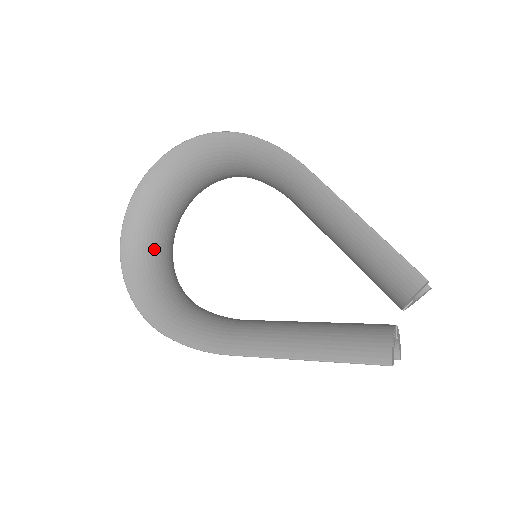
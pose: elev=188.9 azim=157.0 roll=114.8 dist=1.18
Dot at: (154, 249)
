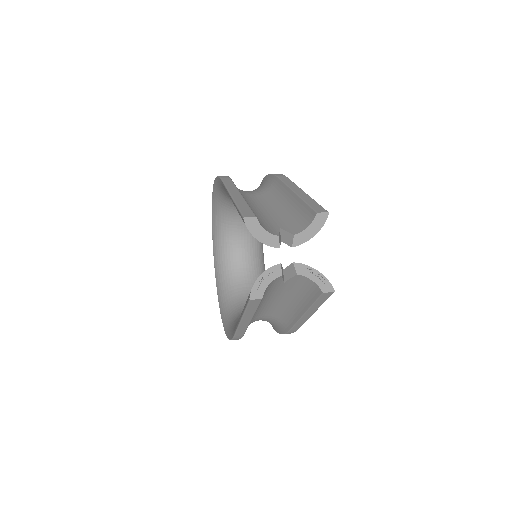
Dot at: (233, 281)
